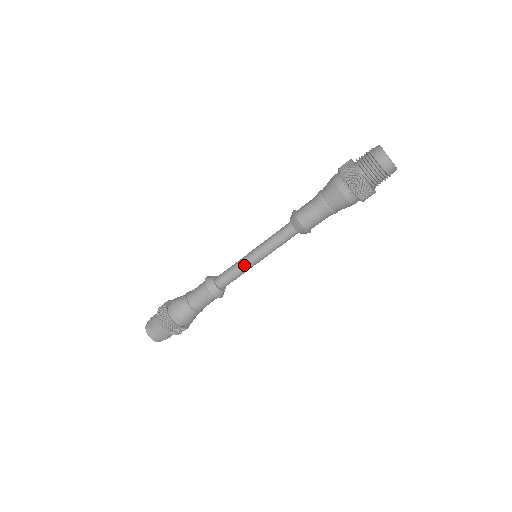
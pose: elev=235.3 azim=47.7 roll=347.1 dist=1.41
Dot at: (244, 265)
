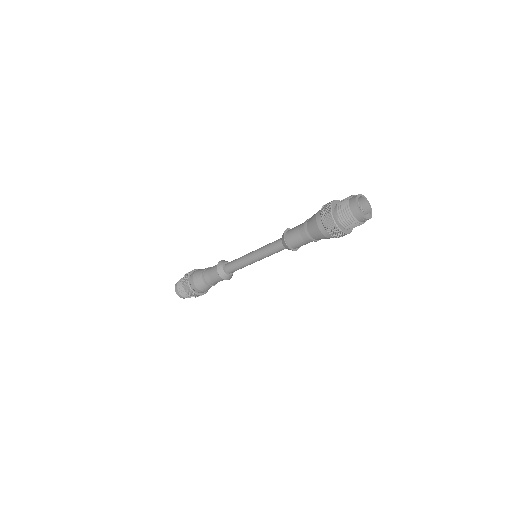
Dot at: (245, 261)
